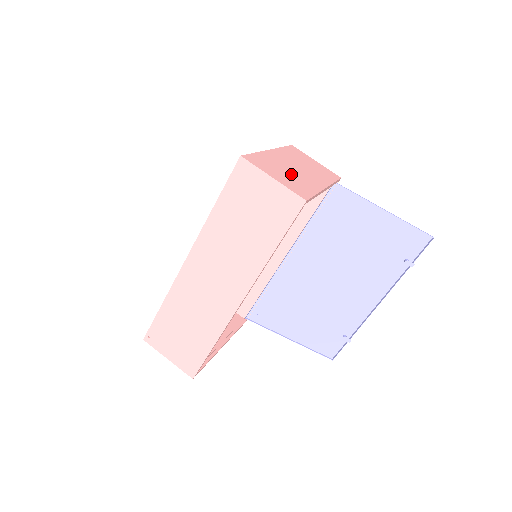
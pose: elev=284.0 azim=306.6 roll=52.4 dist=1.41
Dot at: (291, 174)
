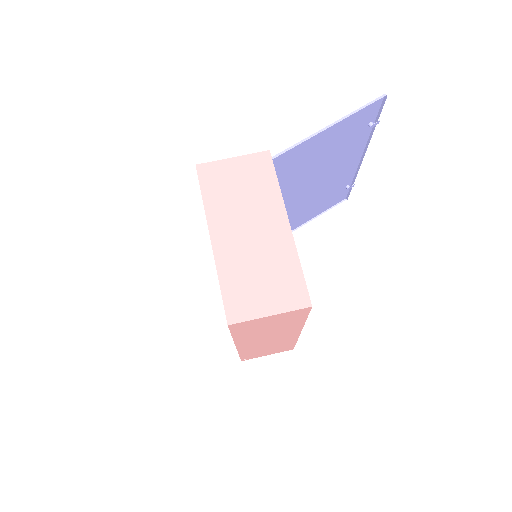
Dot at: (263, 266)
